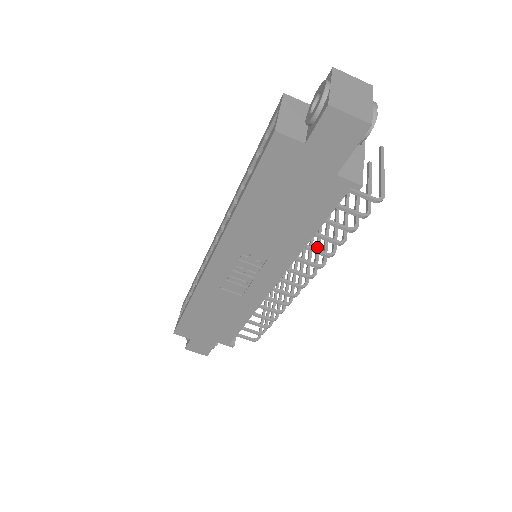
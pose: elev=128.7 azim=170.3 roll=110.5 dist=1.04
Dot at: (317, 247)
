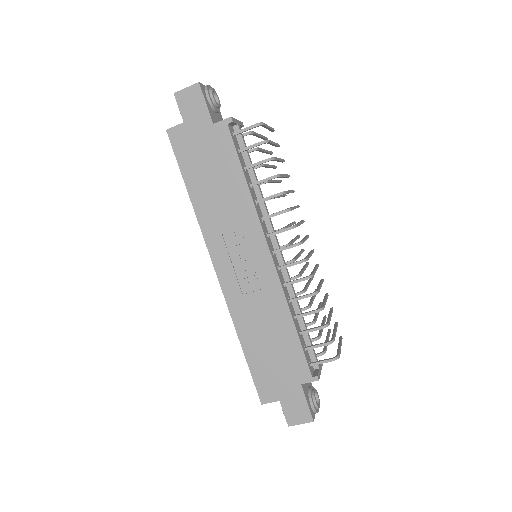
Dot at: occluded
